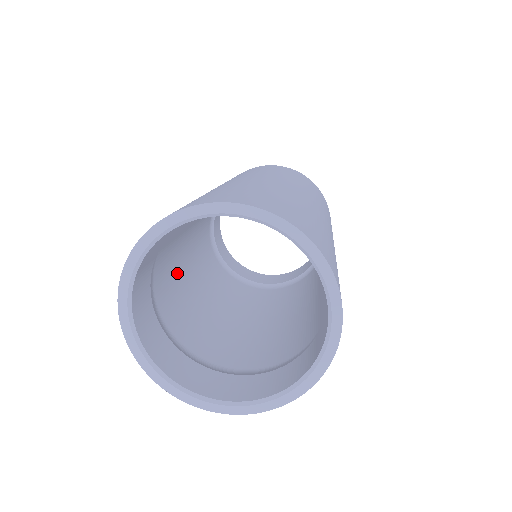
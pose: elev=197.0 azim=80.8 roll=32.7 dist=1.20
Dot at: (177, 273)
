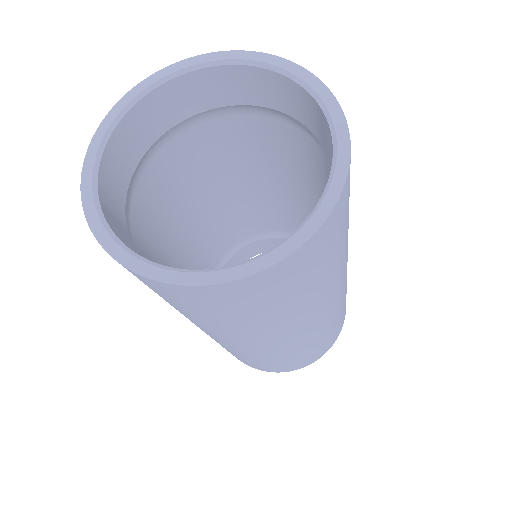
Dot at: (163, 261)
